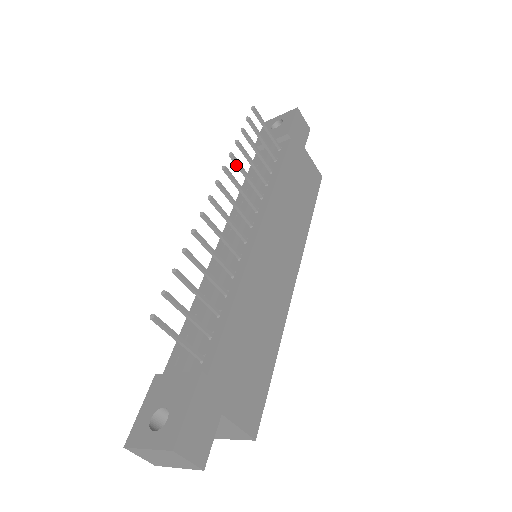
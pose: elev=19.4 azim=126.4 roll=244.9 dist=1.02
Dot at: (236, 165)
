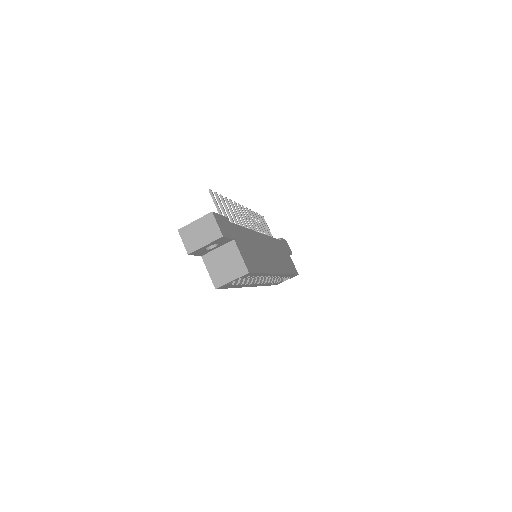
Dot at: (252, 216)
